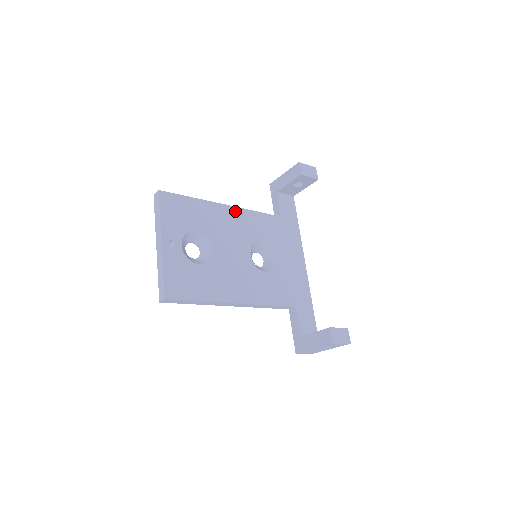
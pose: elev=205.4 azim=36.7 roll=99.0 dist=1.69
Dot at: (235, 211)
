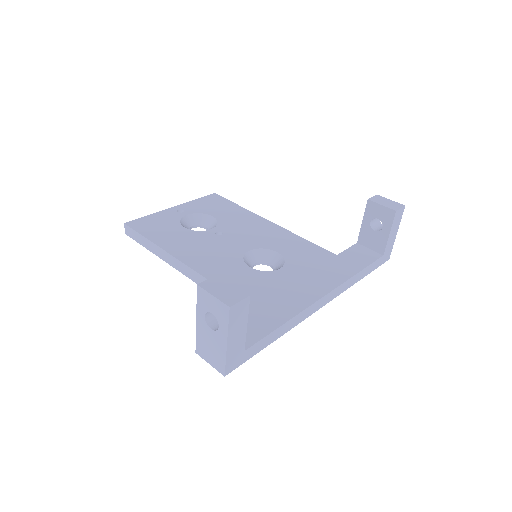
Dot at: (275, 227)
